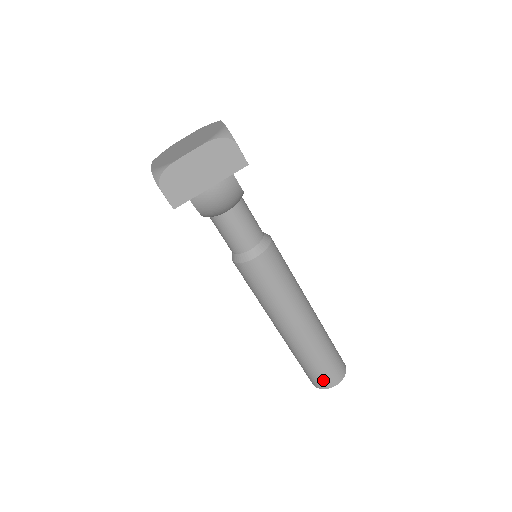
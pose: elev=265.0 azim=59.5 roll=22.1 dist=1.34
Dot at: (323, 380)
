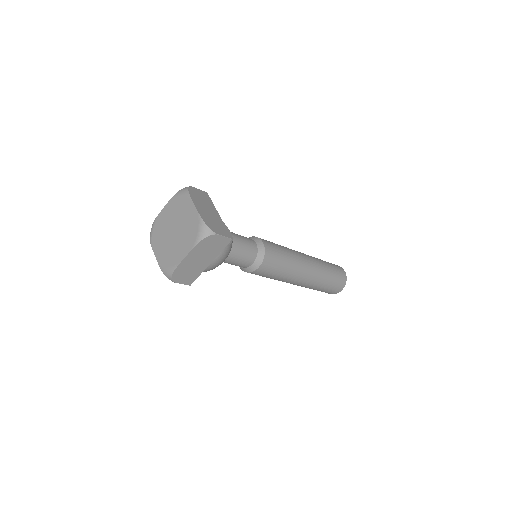
Dot at: (332, 292)
